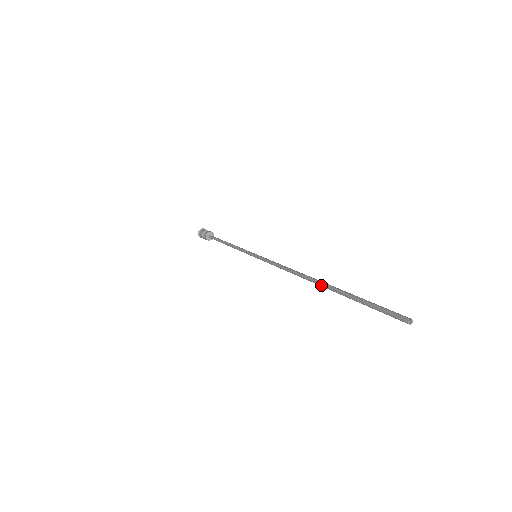
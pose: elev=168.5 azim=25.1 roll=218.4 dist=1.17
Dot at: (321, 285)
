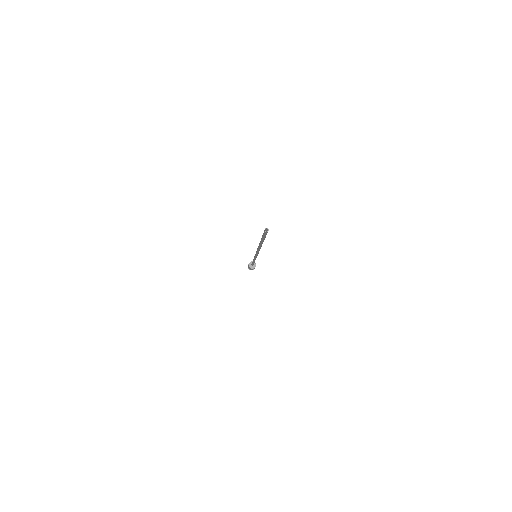
Dot at: (259, 245)
